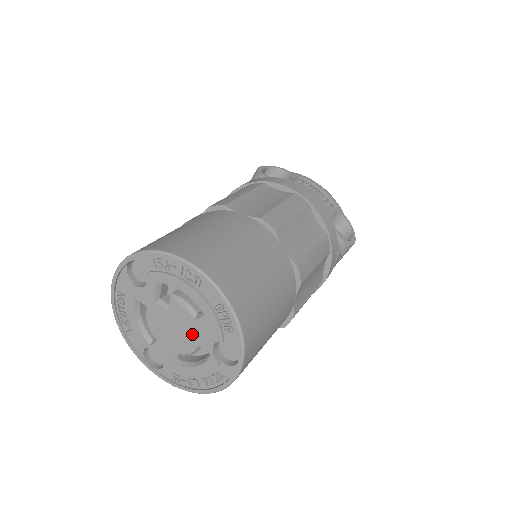
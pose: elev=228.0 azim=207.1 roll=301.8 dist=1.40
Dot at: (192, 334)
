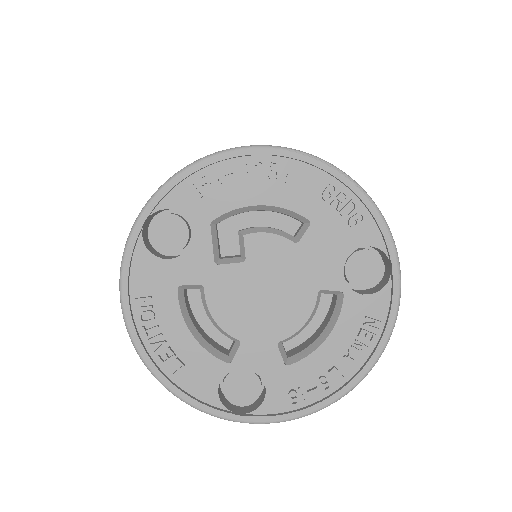
Dot at: (301, 276)
